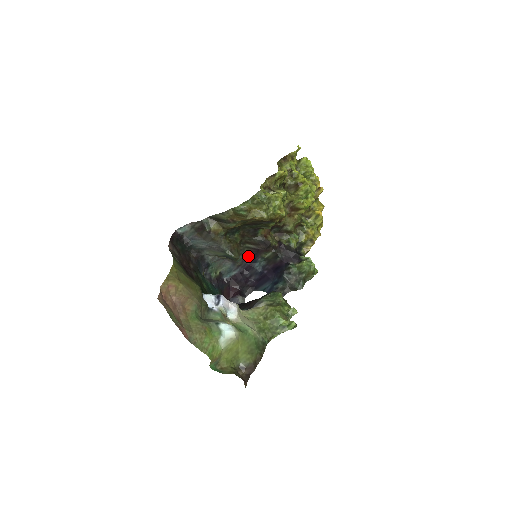
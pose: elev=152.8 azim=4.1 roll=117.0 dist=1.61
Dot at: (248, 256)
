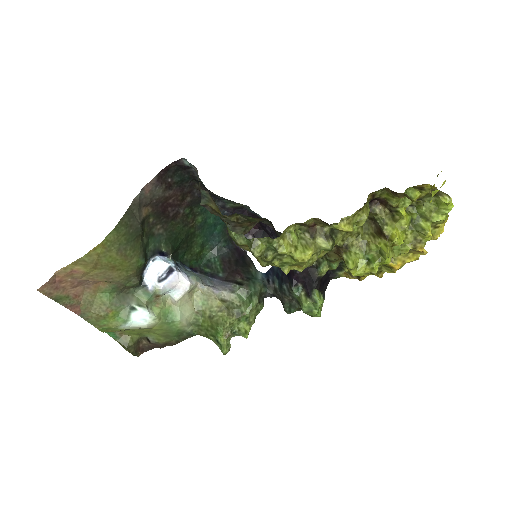
Dot at: (271, 228)
